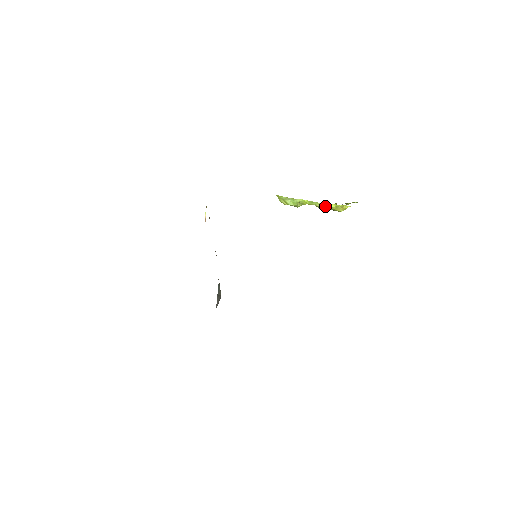
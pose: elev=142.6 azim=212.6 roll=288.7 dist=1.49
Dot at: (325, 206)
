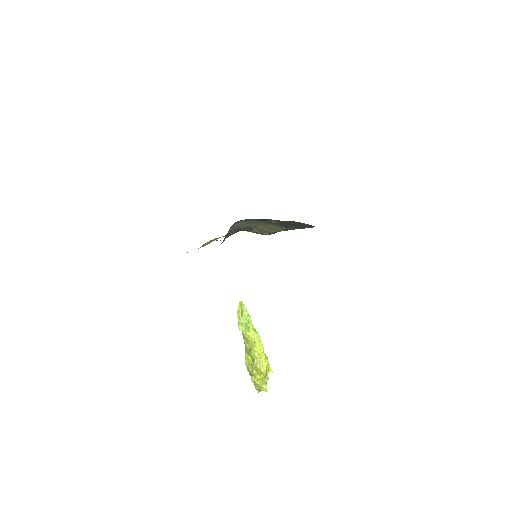
Dot at: (260, 348)
